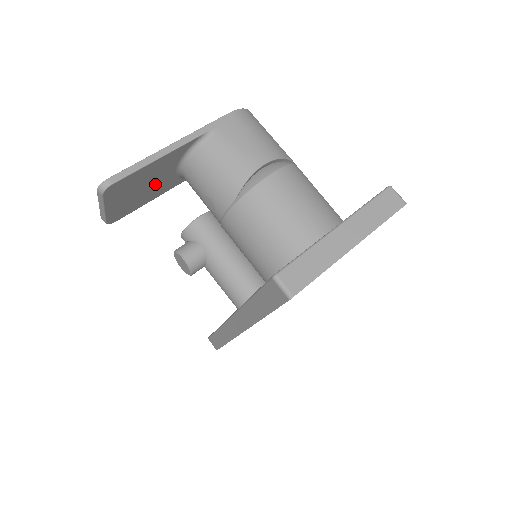
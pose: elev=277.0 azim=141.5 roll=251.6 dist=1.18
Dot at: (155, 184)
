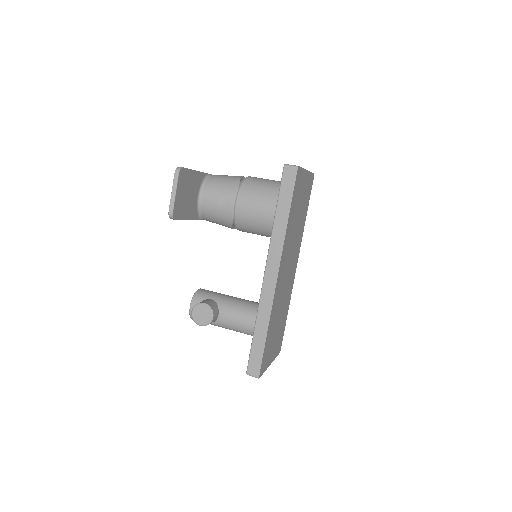
Dot at: (191, 200)
